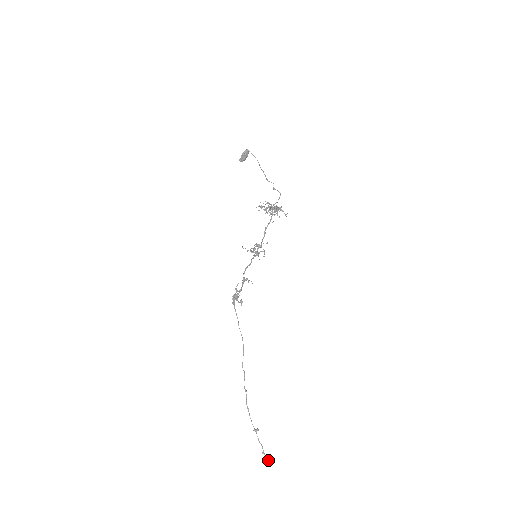
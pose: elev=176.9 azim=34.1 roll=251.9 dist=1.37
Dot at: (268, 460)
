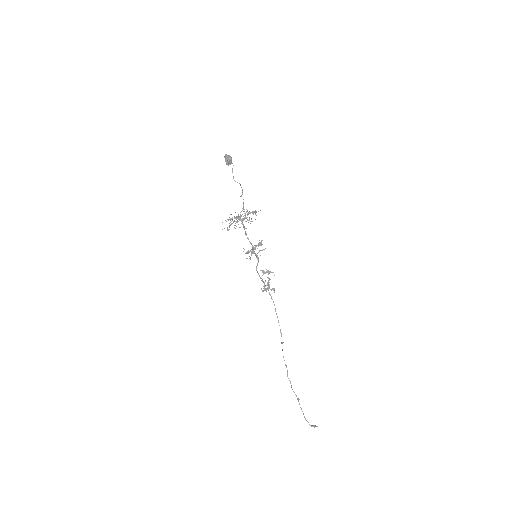
Dot at: occluded
